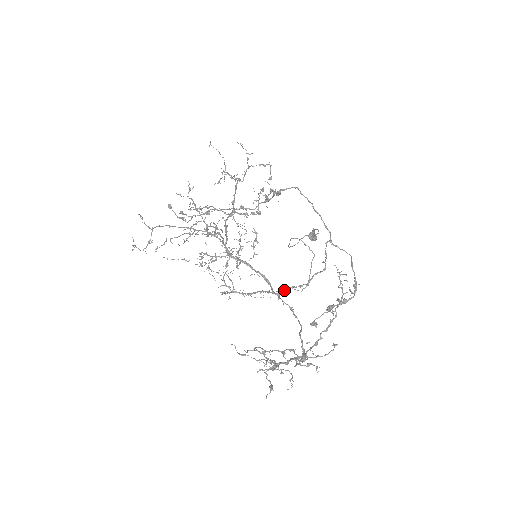
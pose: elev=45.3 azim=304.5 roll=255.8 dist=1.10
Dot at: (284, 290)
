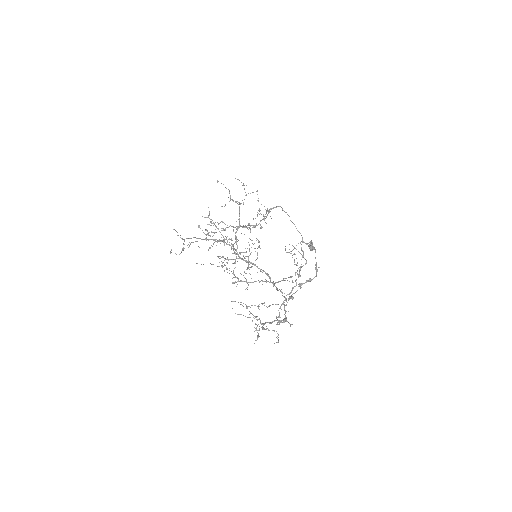
Dot at: (279, 281)
